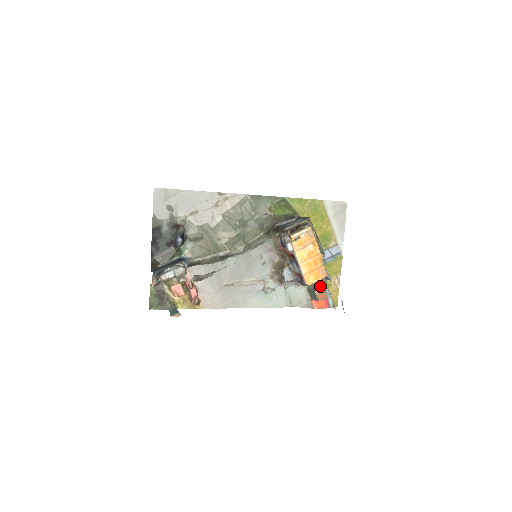
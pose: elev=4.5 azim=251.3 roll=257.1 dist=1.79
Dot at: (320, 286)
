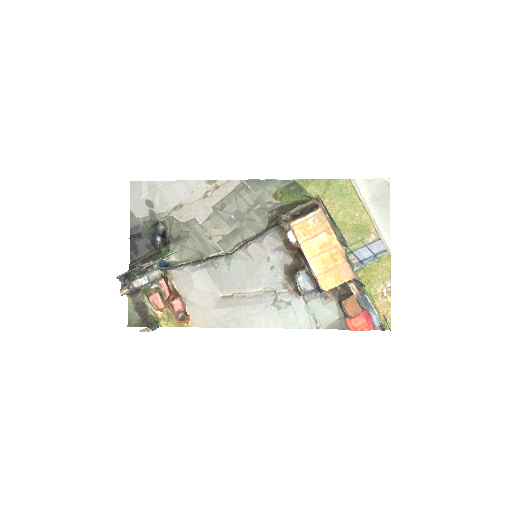
Dot at: (350, 295)
